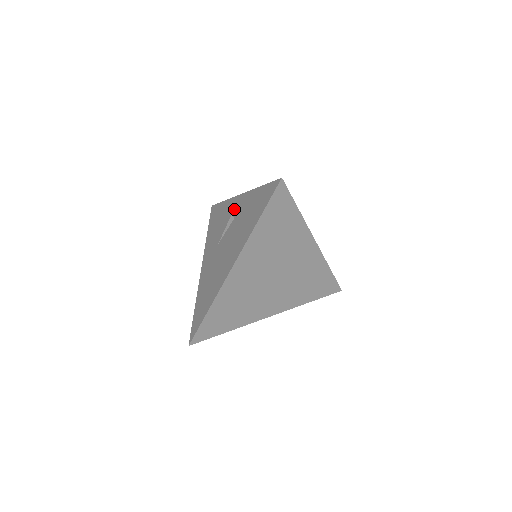
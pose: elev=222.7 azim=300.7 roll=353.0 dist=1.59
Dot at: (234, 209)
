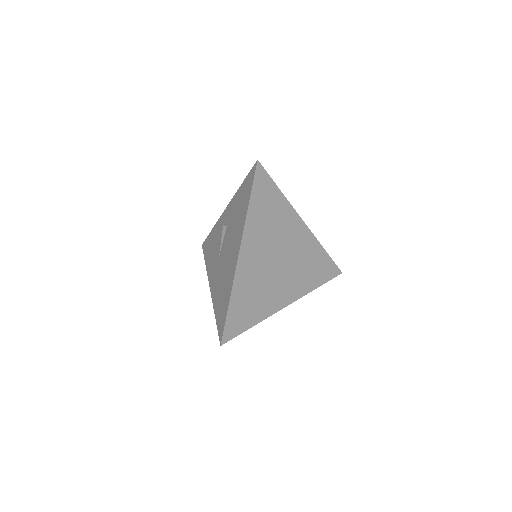
Dot at: (224, 222)
